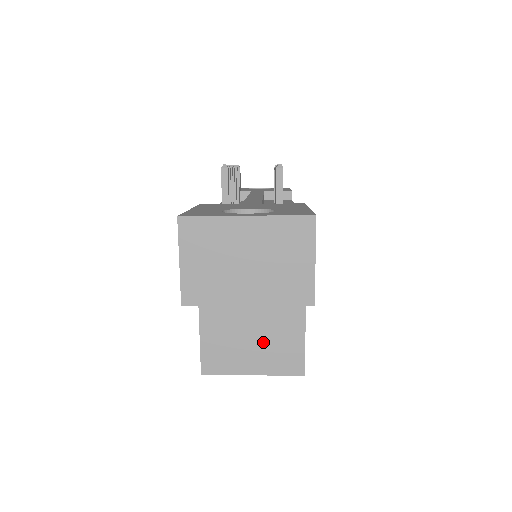
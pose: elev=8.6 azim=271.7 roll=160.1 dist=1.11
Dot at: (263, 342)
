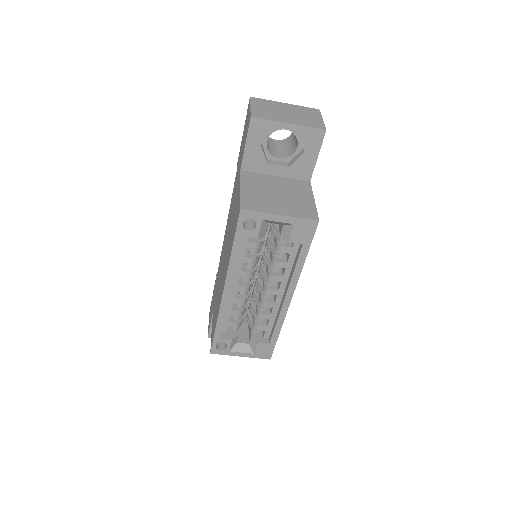
Dot at: (286, 201)
